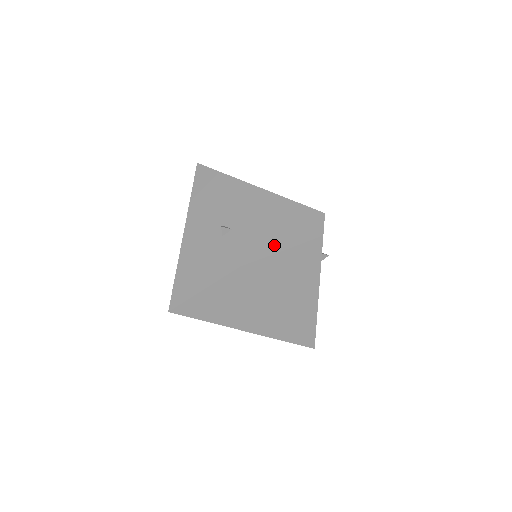
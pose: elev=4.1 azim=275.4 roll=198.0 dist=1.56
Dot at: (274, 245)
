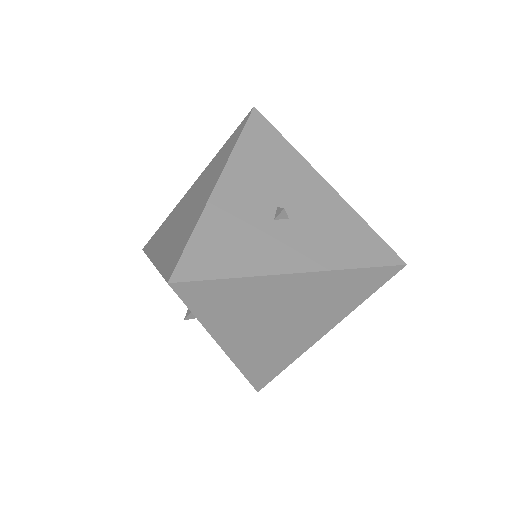
Dot at: (342, 269)
